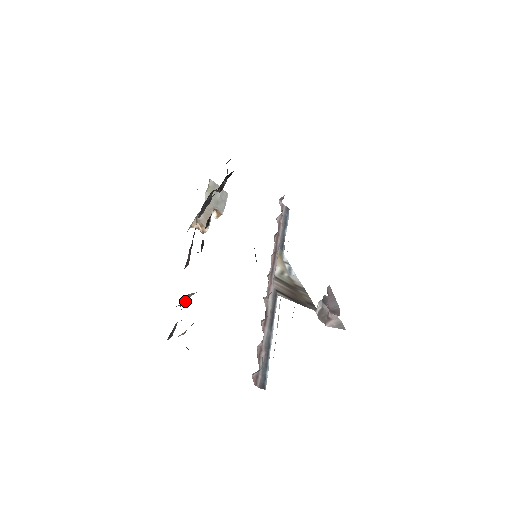
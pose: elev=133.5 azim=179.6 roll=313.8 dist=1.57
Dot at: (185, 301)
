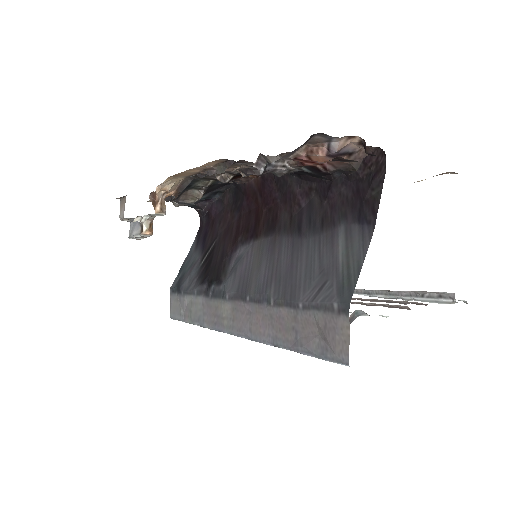
Dot at: (265, 167)
